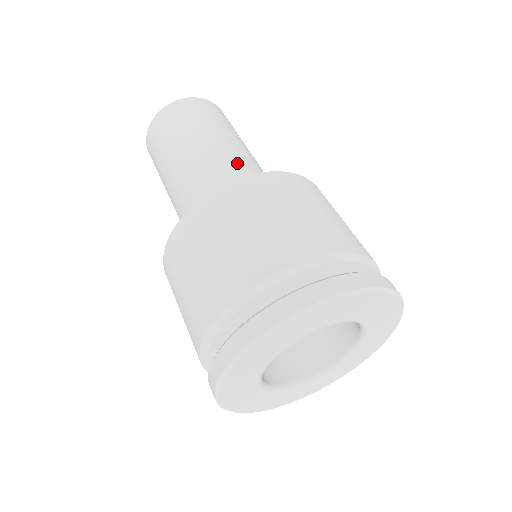
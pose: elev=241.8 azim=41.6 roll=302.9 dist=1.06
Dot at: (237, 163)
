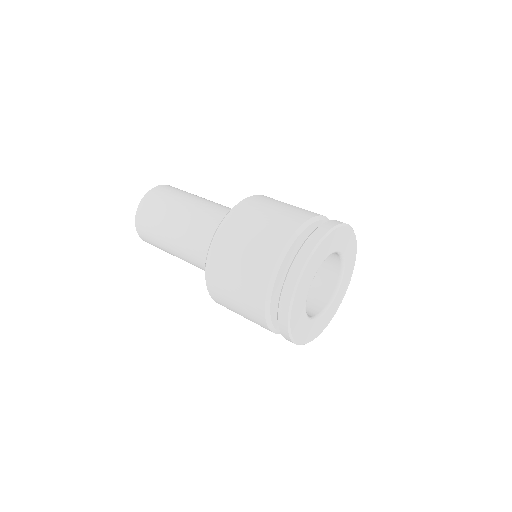
Dot at: (206, 214)
